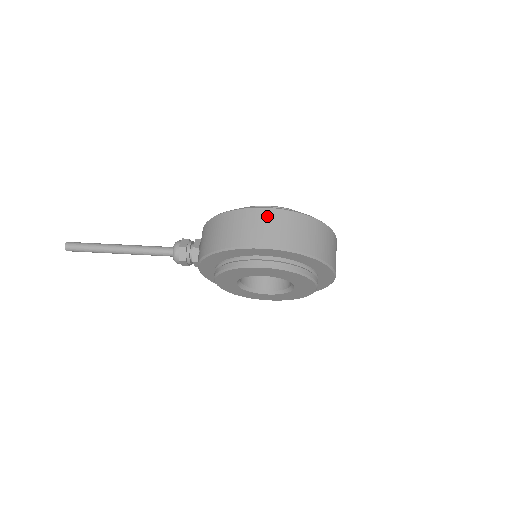
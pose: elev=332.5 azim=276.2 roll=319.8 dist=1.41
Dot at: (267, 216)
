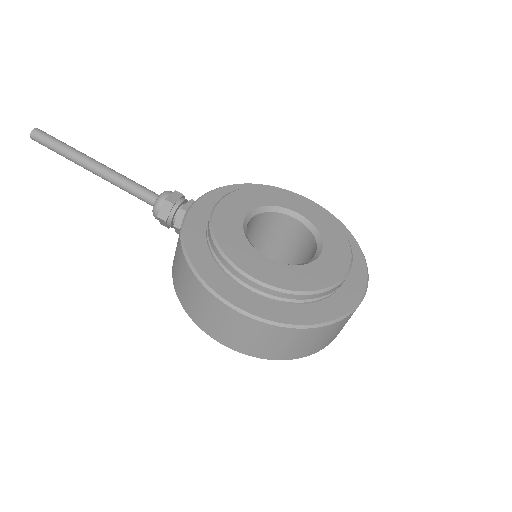
Dot at: (233, 319)
